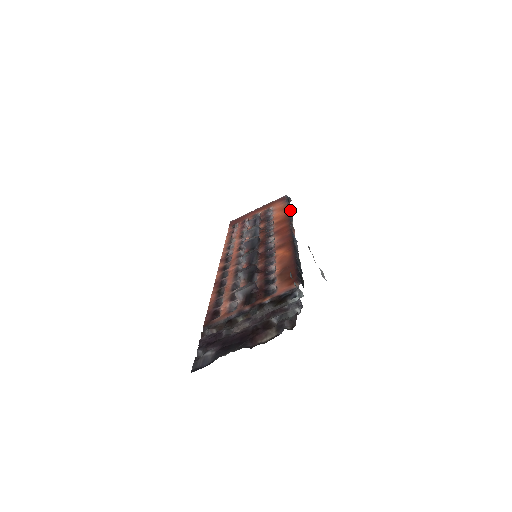
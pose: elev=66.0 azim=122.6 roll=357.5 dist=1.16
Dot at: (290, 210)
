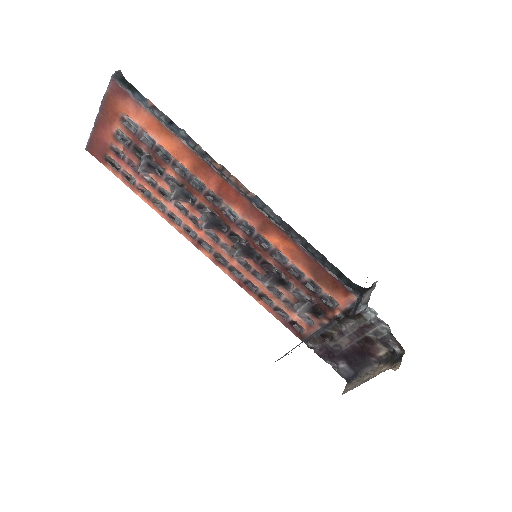
Dot at: (163, 117)
